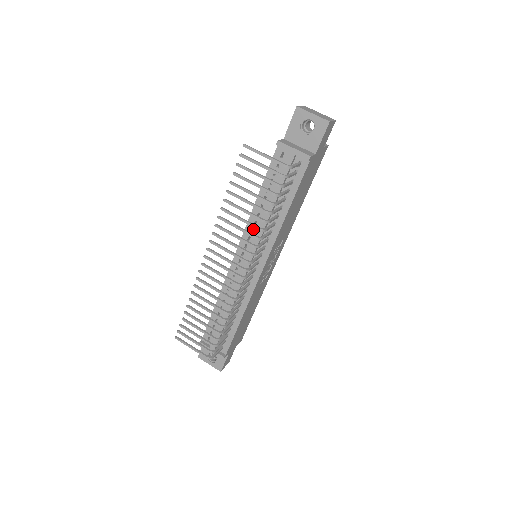
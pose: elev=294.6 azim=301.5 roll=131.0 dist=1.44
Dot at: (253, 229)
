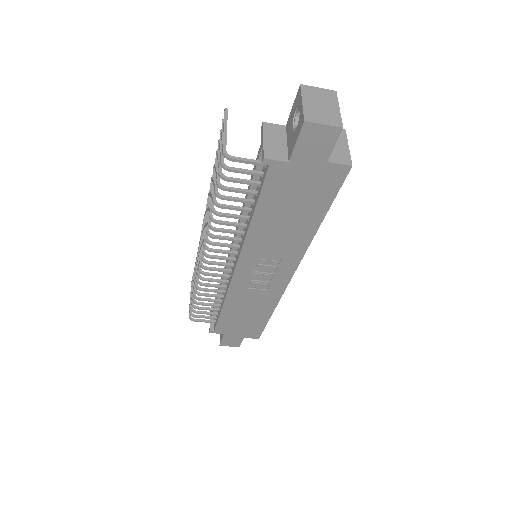
Dot at: occluded
